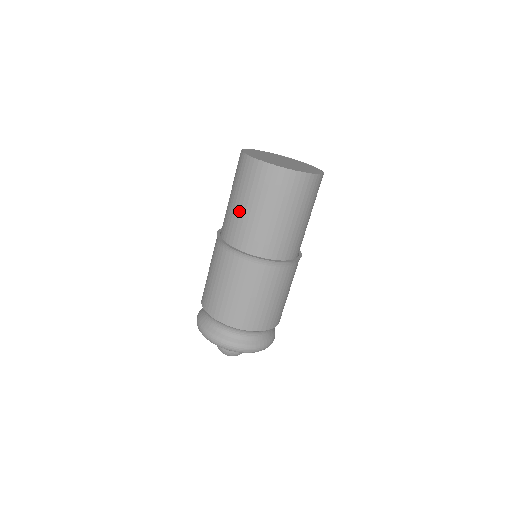
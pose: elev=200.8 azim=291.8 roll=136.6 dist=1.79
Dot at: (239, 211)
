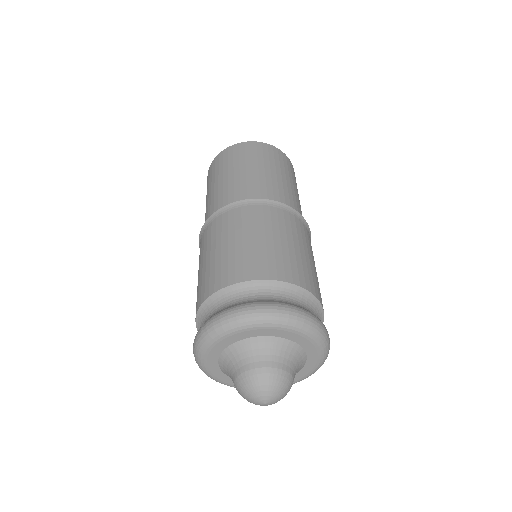
Dot at: (207, 202)
